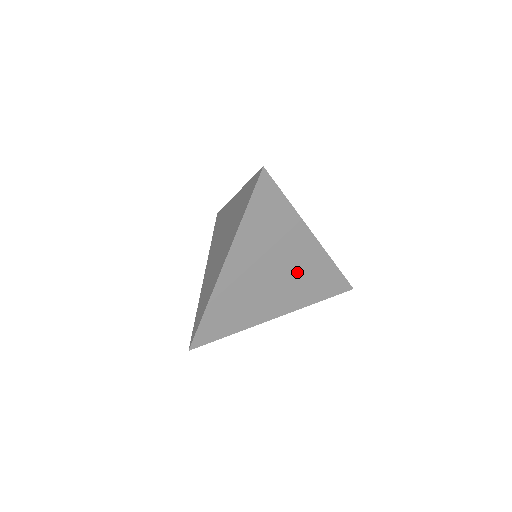
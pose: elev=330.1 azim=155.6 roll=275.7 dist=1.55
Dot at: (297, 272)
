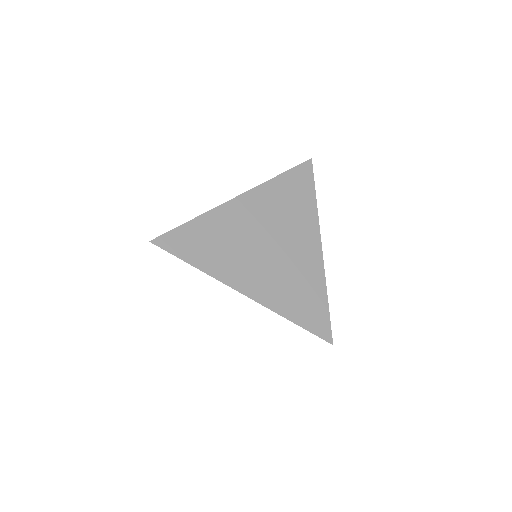
Dot at: (290, 266)
